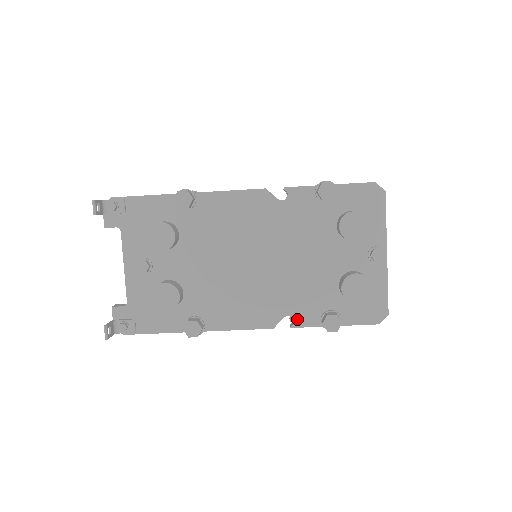
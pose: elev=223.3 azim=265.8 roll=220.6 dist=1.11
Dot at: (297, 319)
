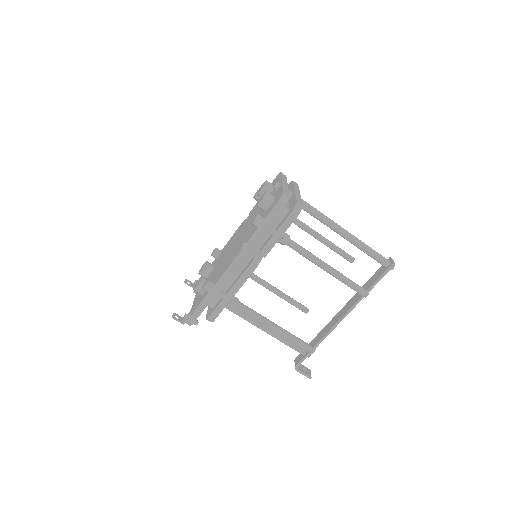
Dot at: (248, 239)
